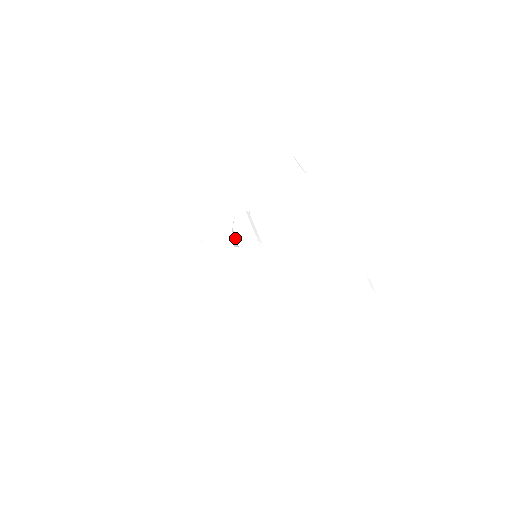
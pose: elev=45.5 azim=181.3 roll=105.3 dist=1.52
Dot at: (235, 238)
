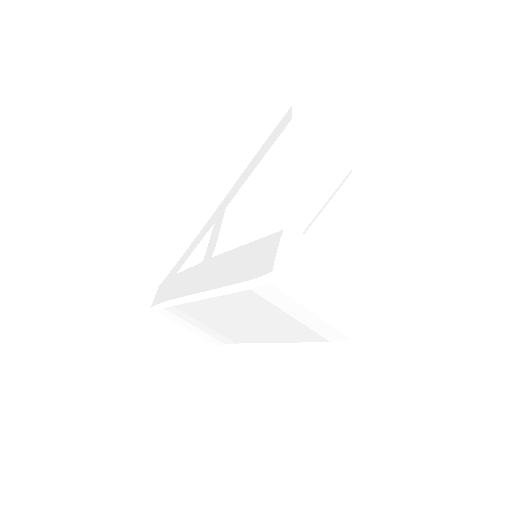
Dot at: occluded
